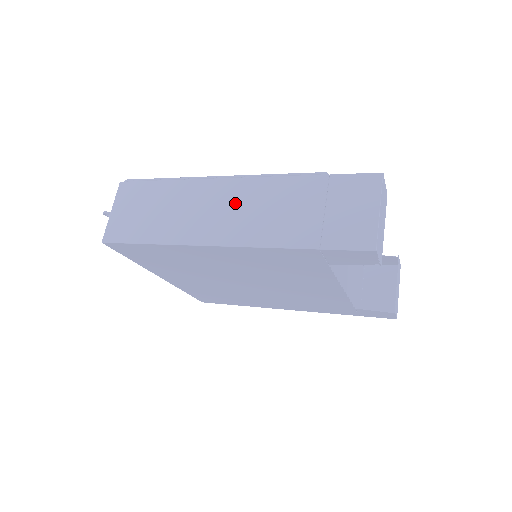
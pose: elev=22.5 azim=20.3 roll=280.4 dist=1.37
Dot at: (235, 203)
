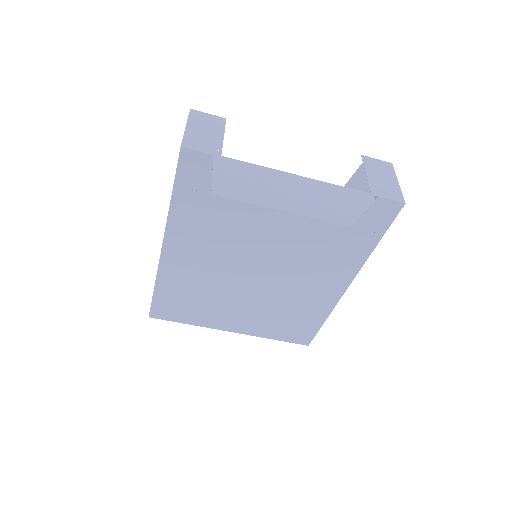
Dot at: occluded
